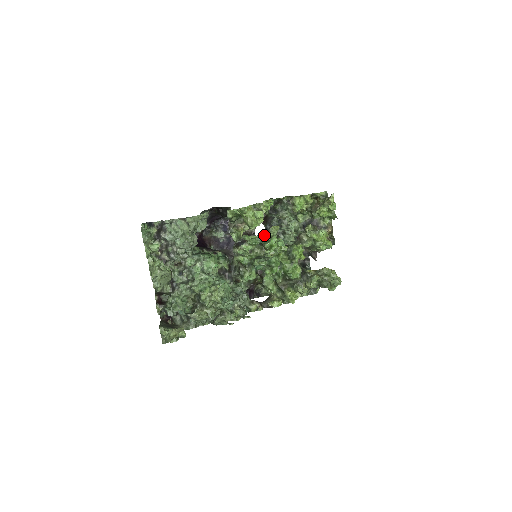
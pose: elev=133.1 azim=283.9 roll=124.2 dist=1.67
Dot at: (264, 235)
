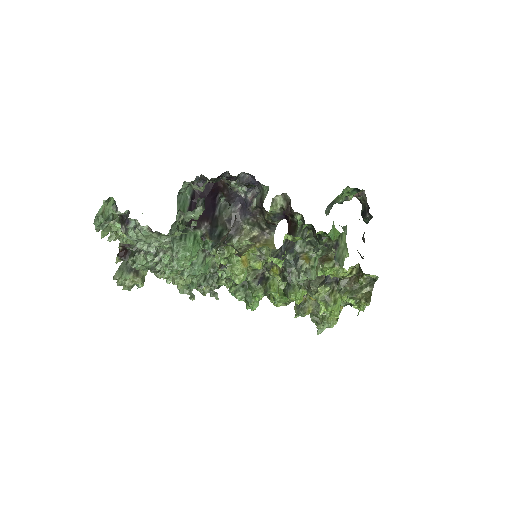
Dot at: (255, 278)
